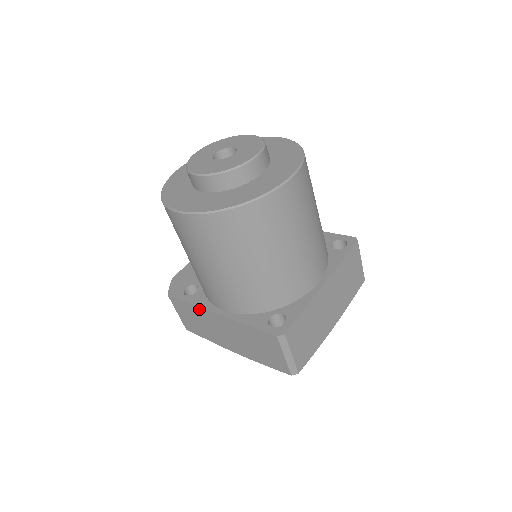
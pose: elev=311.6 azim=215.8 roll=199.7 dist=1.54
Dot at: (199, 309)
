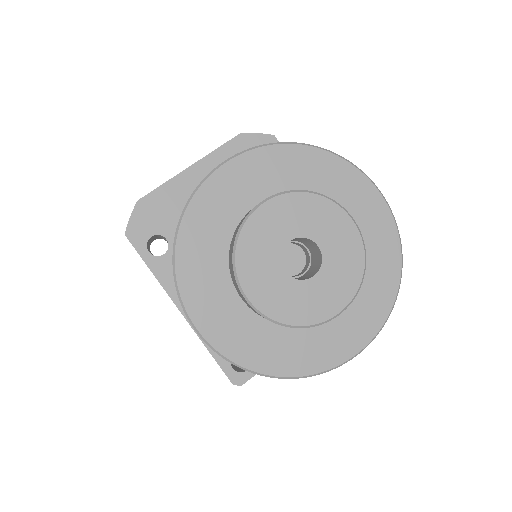
Dot at: (160, 284)
